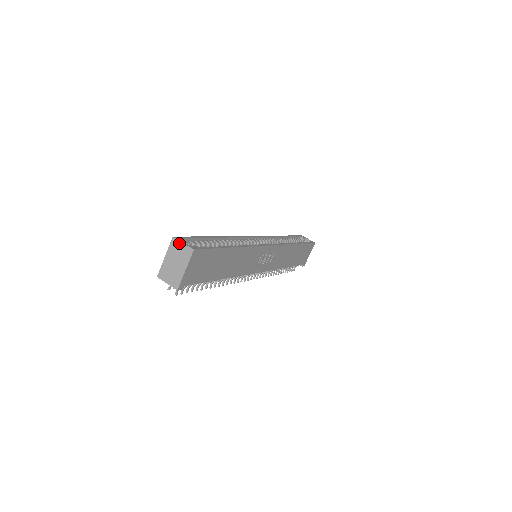
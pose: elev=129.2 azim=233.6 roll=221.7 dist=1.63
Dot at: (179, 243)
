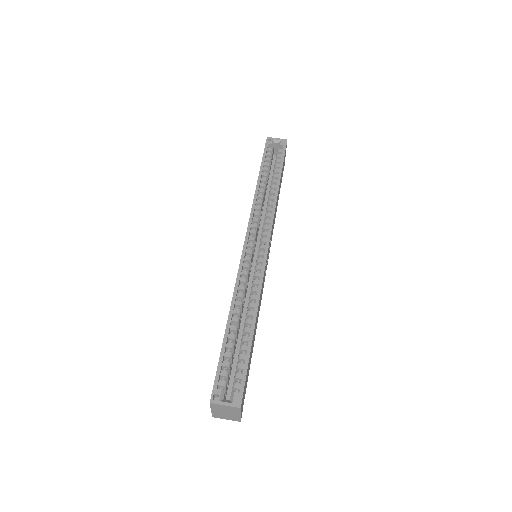
Dot at: (220, 406)
